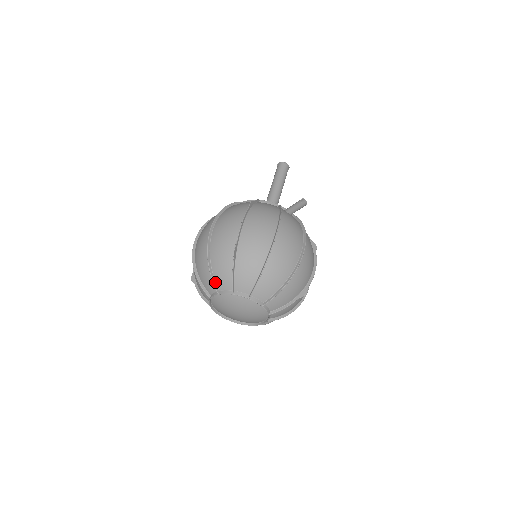
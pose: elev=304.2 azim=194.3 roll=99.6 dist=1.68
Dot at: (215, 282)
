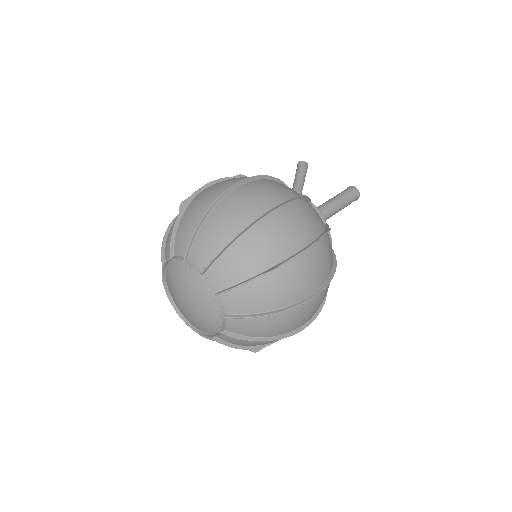
Dot at: (165, 254)
